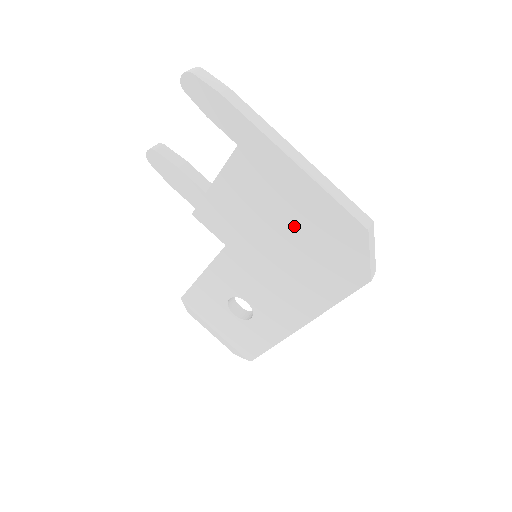
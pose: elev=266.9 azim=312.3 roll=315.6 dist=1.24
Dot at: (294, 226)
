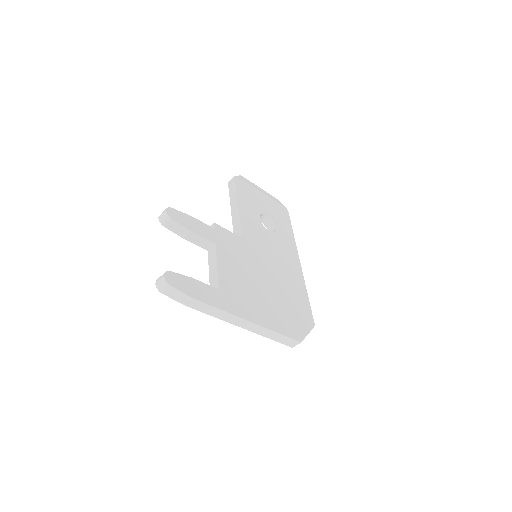
Dot at: occluded
